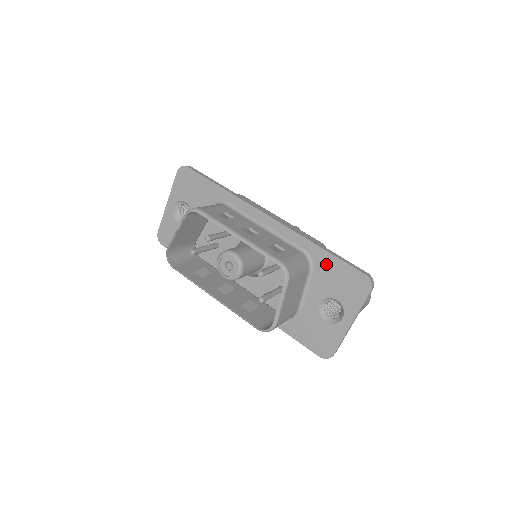
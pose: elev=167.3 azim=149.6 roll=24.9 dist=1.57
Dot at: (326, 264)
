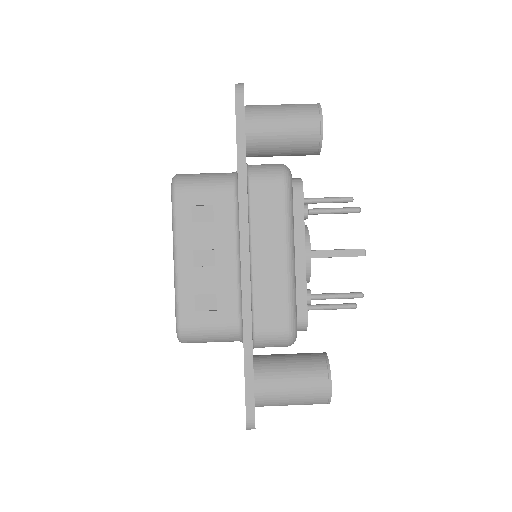
Dot at: occluded
